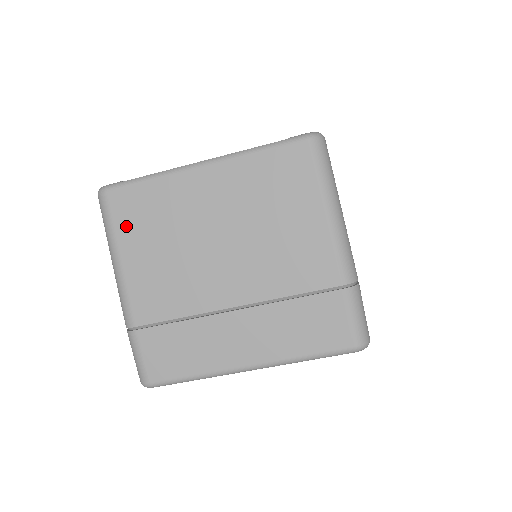
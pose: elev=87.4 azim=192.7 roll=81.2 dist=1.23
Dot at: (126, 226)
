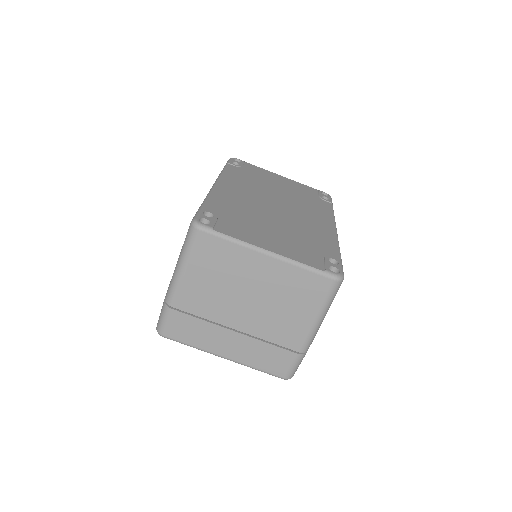
Dot at: (200, 256)
